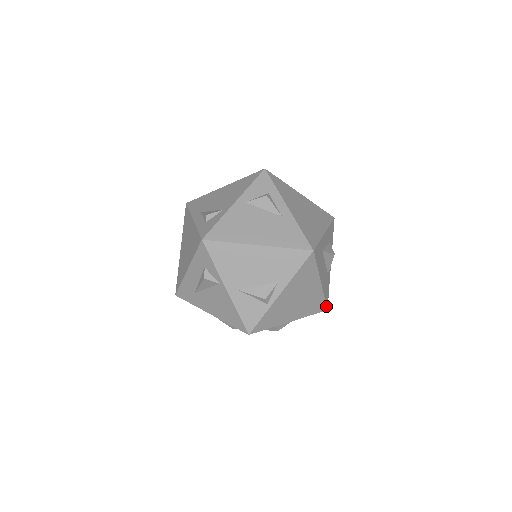
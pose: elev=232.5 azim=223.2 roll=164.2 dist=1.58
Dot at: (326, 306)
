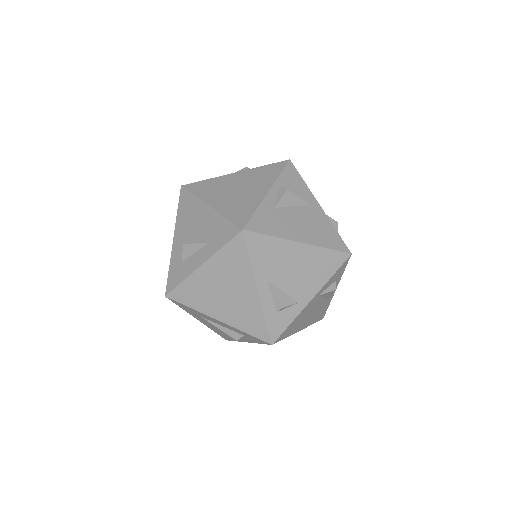
Dot at: occluded
